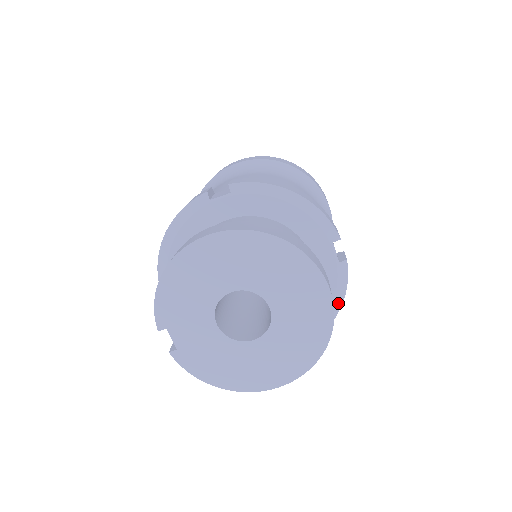
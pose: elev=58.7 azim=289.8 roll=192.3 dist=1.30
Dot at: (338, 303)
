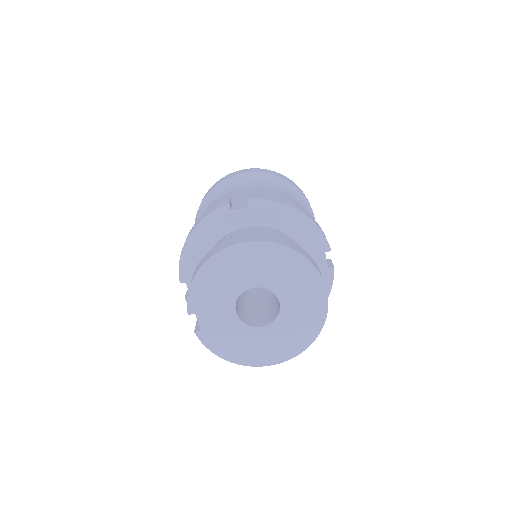
Dot at: occluded
